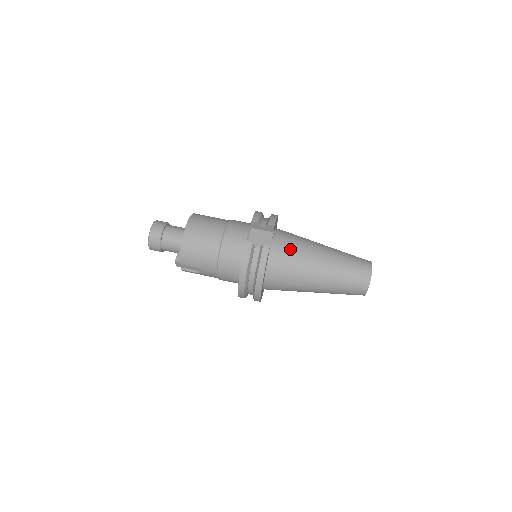
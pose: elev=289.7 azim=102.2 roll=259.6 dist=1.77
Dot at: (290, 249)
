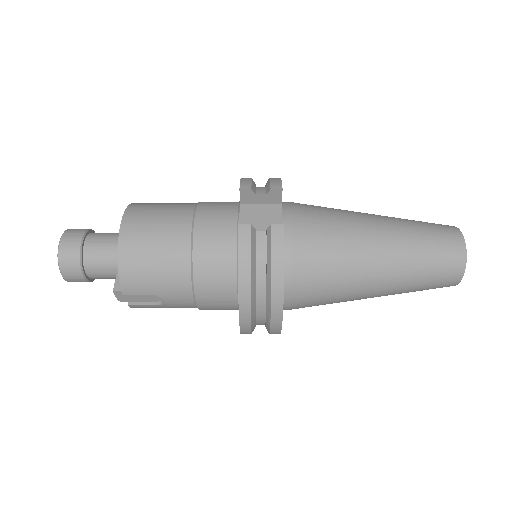
Dot at: (318, 226)
